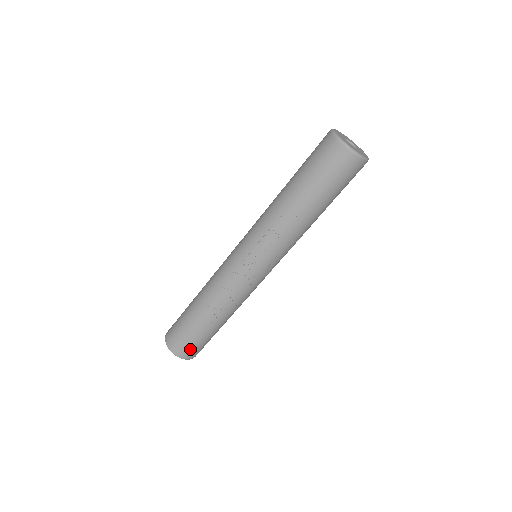
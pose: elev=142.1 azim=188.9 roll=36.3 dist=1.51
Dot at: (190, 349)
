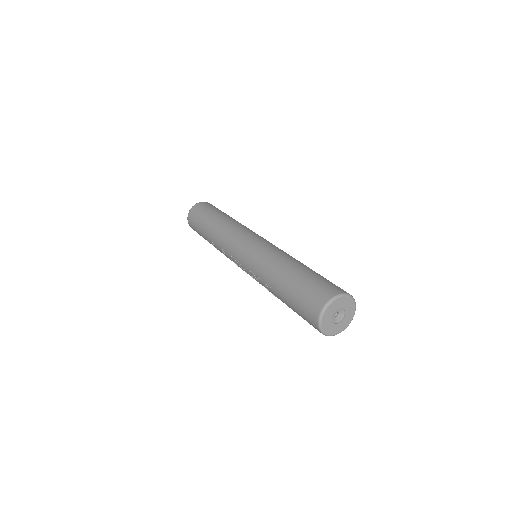
Dot at: occluded
